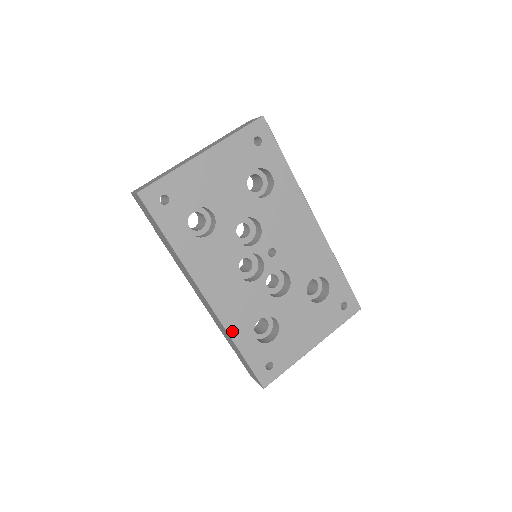
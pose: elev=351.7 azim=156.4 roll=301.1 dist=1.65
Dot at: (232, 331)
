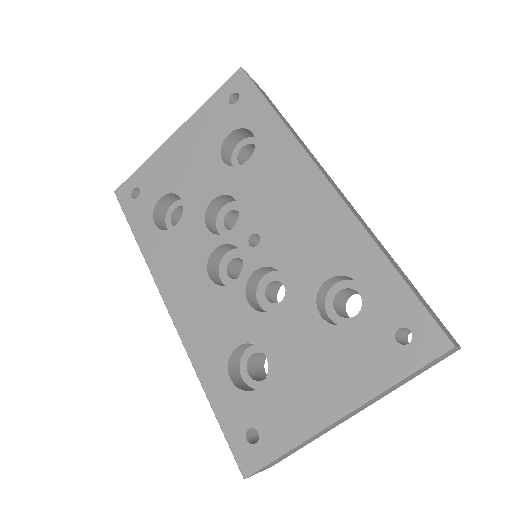
Dot at: (198, 362)
